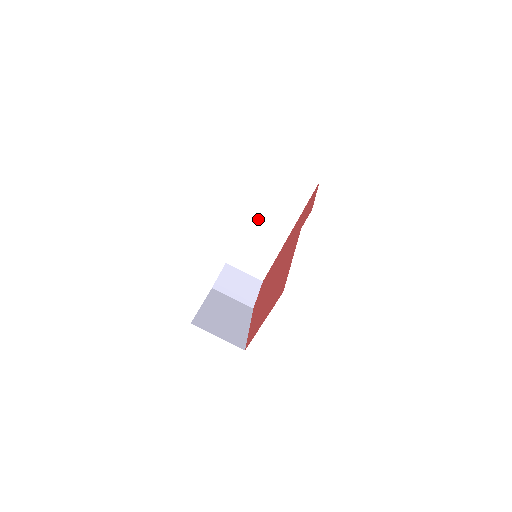
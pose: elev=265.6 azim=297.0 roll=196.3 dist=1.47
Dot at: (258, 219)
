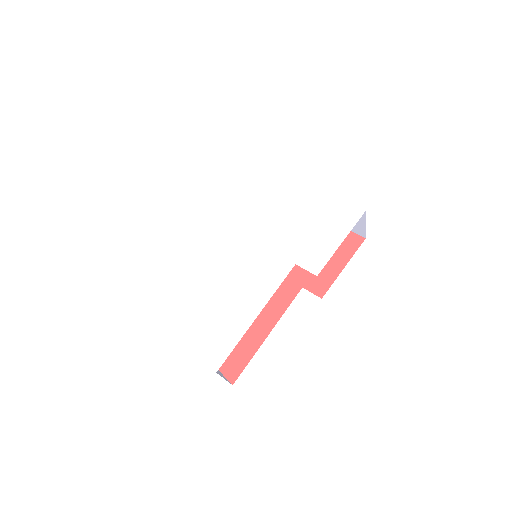
Dot at: occluded
